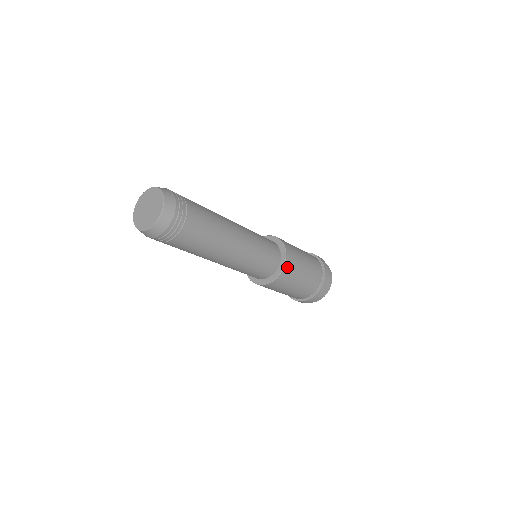
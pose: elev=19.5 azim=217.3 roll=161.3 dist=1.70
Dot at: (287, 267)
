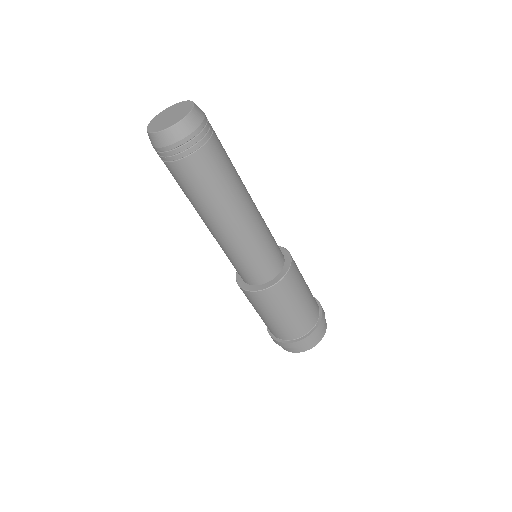
Dot at: (293, 267)
